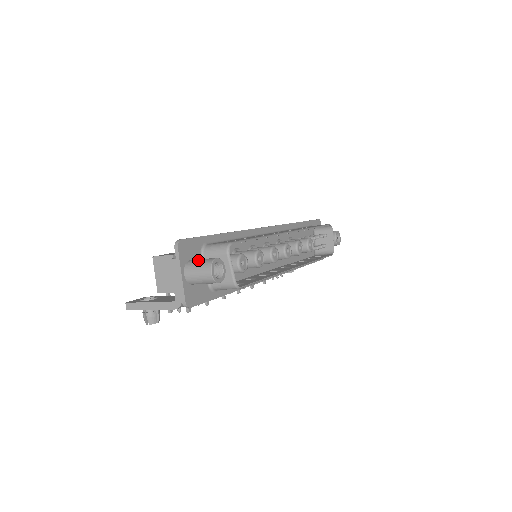
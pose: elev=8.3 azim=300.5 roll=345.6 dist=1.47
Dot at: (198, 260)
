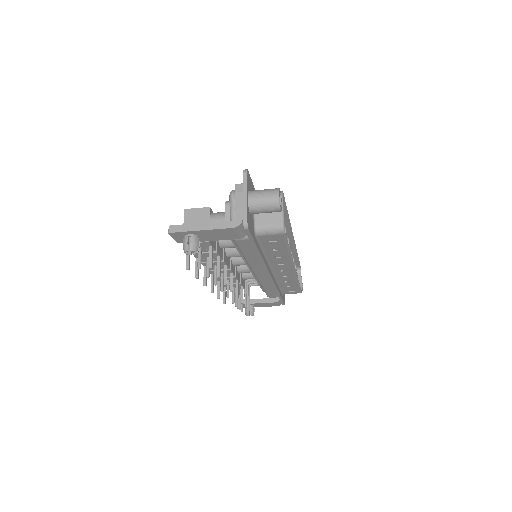
Dot at: occluded
